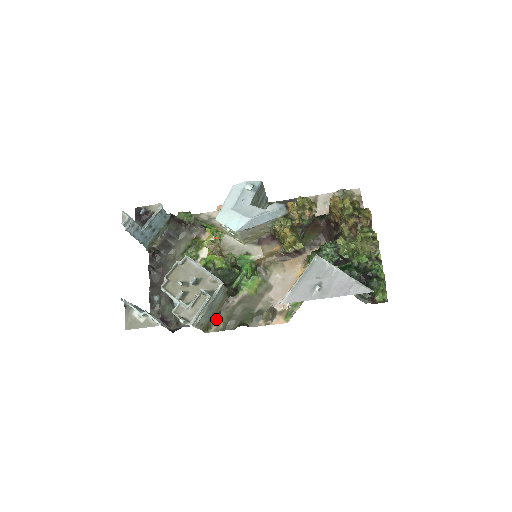
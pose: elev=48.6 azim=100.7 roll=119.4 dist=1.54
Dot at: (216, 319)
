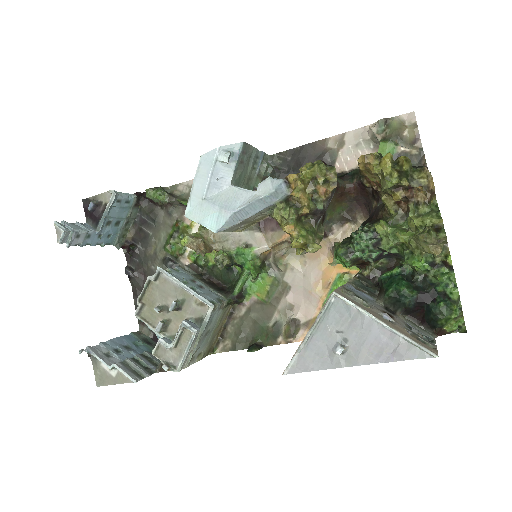
Dot at: (221, 335)
